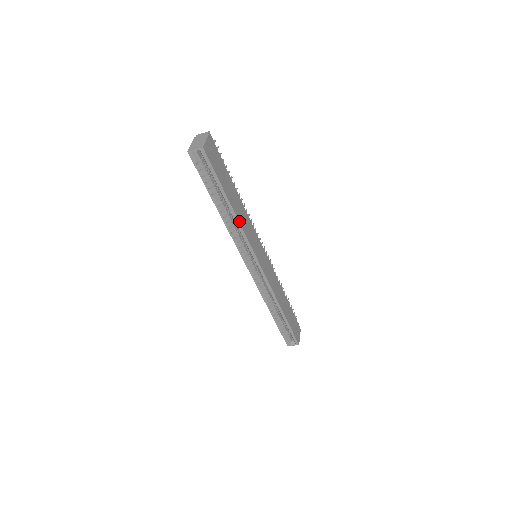
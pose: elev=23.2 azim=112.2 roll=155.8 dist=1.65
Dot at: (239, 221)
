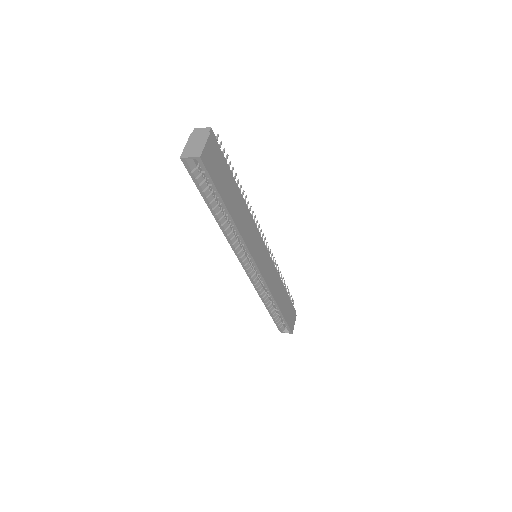
Dot at: (239, 231)
